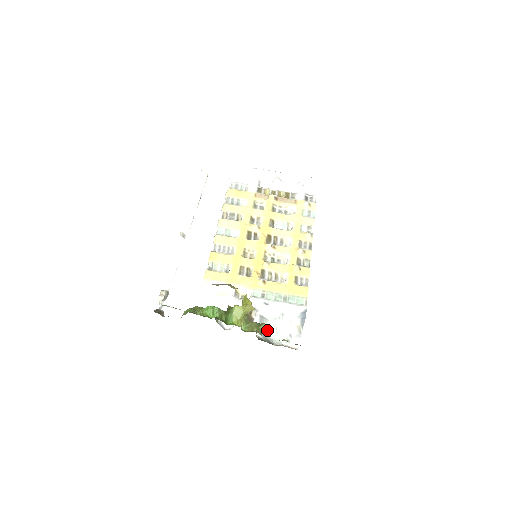
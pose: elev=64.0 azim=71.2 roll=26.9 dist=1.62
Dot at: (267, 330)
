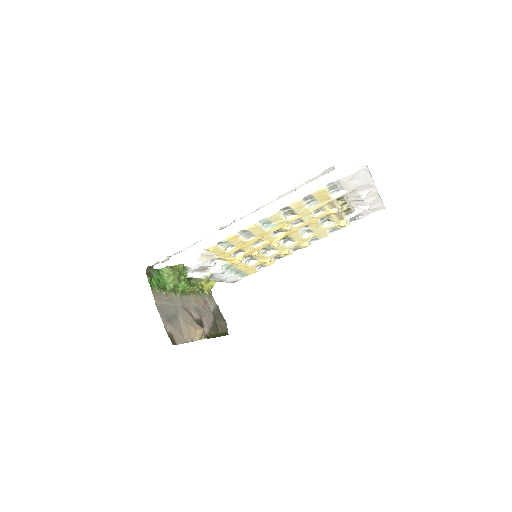
Dot at: occluded
